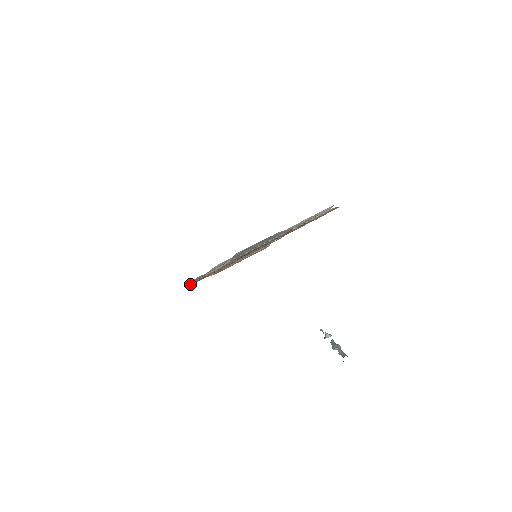
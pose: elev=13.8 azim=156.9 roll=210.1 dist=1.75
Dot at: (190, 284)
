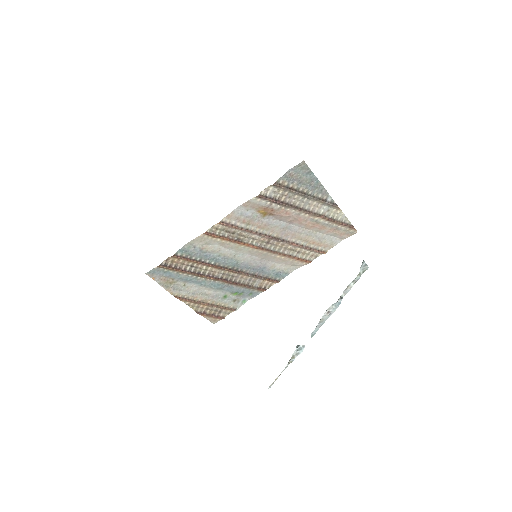
Dot at: (174, 255)
